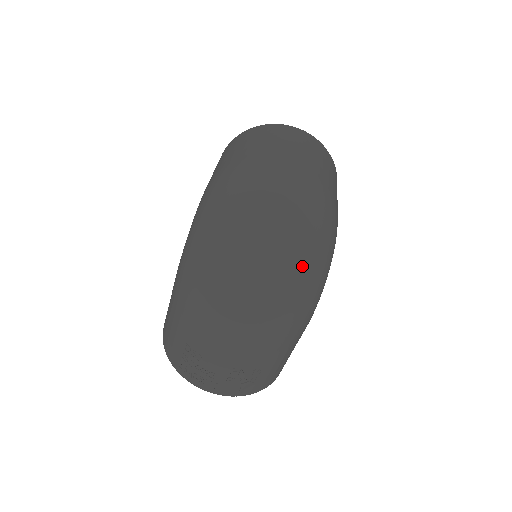
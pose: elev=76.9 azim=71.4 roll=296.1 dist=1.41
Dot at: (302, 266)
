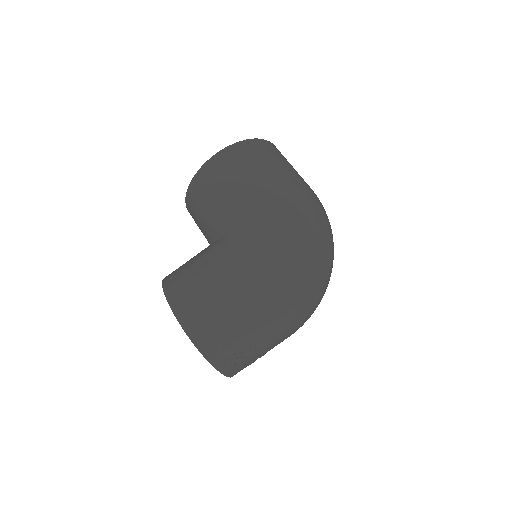
Dot at: occluded
